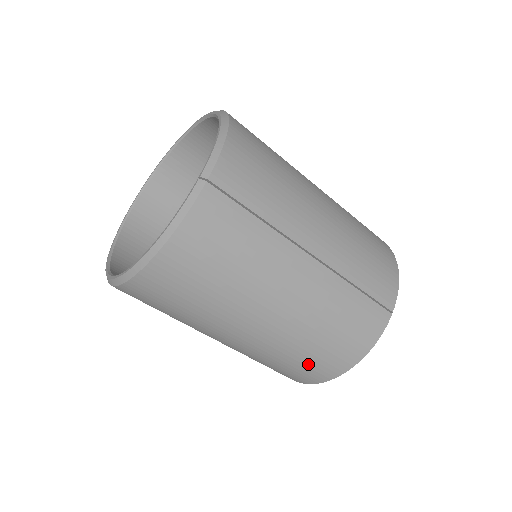
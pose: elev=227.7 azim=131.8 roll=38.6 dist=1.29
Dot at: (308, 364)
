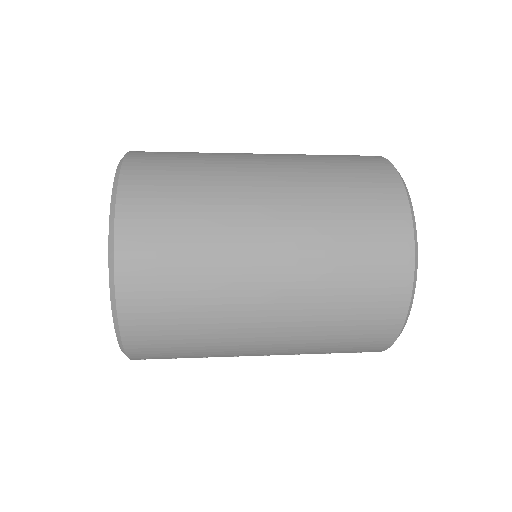
Dot at: occluded
